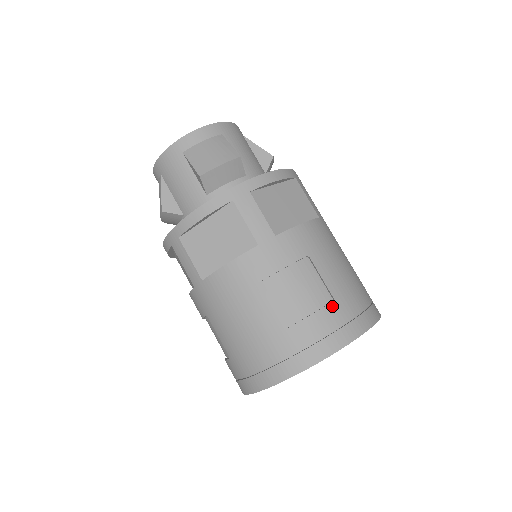
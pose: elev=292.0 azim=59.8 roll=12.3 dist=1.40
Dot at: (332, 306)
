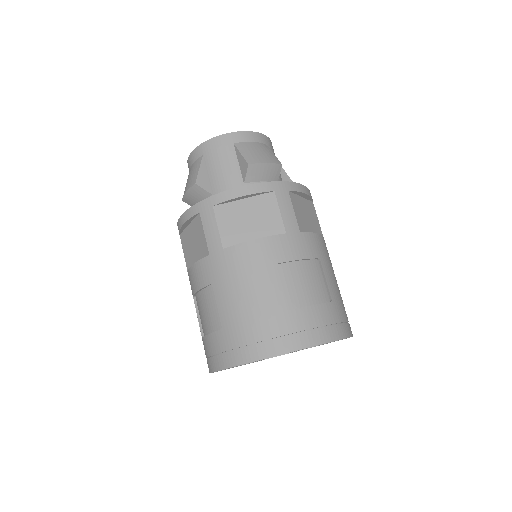
Dot at: (330, 305)
